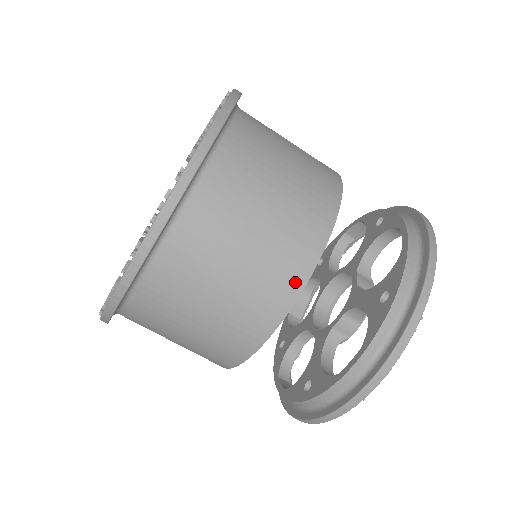
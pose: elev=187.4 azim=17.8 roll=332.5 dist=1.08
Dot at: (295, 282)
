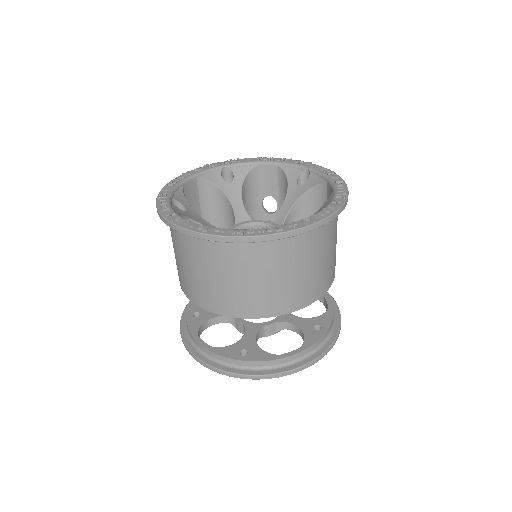
Dot at: (213, 308)
